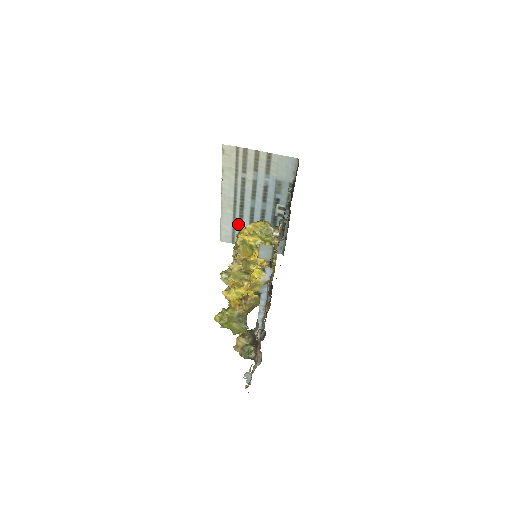
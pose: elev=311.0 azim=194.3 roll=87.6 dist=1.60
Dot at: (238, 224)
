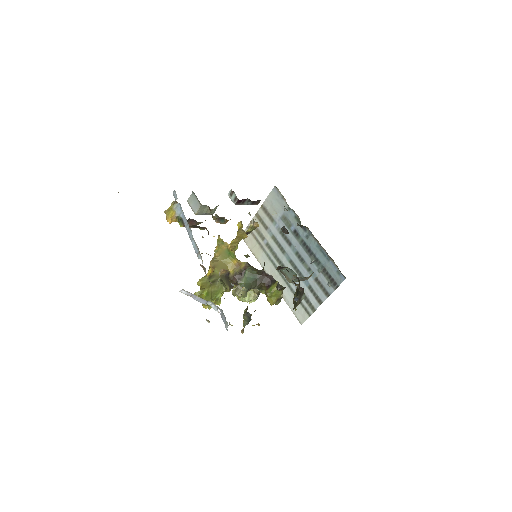
Dot at: occluded
